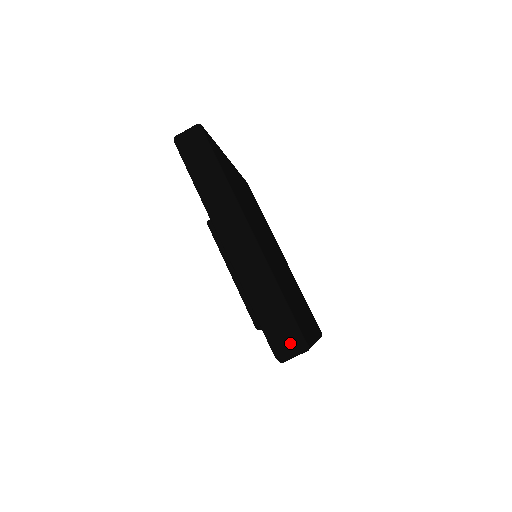
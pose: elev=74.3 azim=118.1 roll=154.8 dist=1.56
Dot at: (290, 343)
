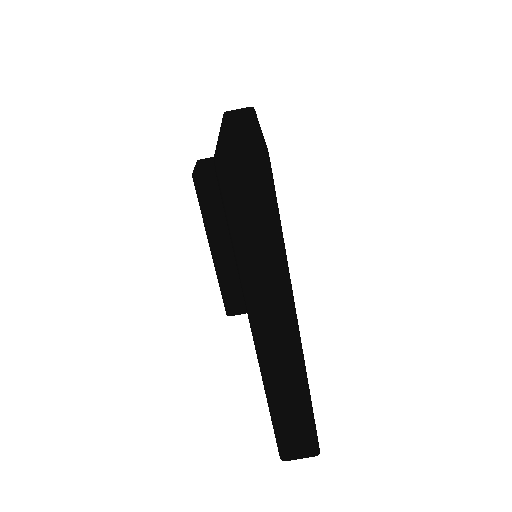
Dot at: (303, 454)
